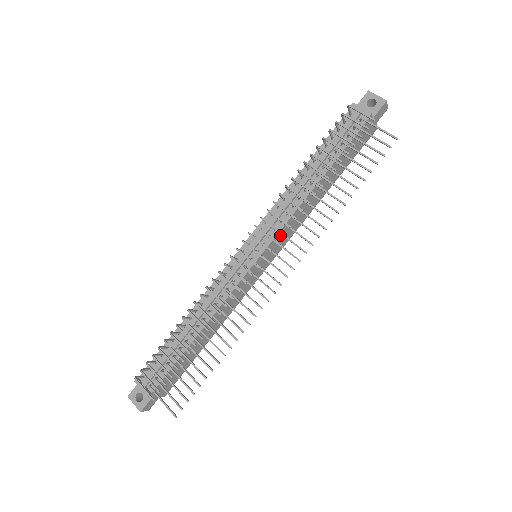
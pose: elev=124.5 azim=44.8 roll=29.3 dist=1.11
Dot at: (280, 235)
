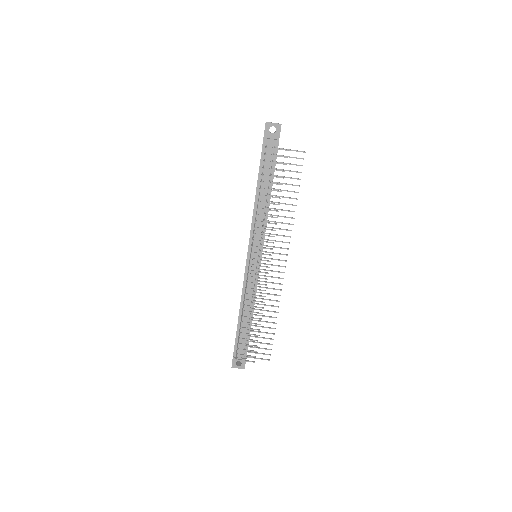
Dot at: (264, 238)
